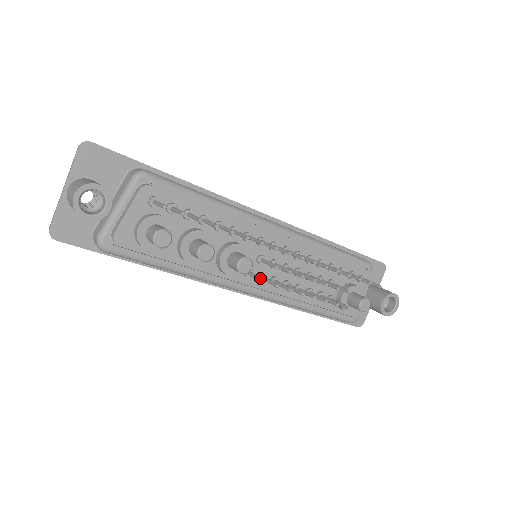
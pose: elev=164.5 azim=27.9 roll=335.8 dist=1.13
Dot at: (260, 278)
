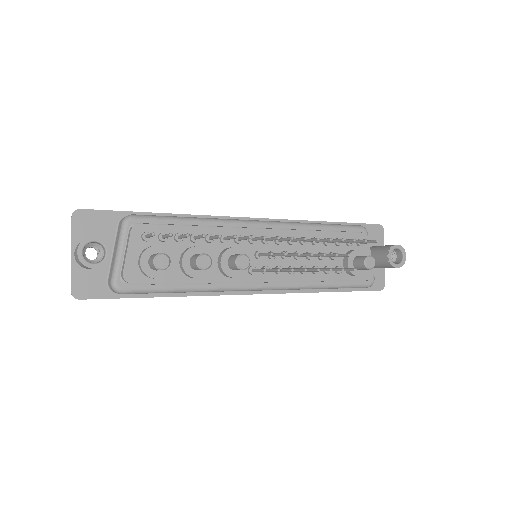
Dot at: (261, 269)
